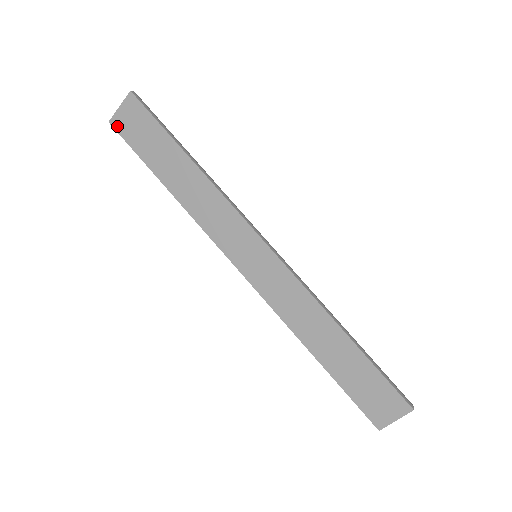
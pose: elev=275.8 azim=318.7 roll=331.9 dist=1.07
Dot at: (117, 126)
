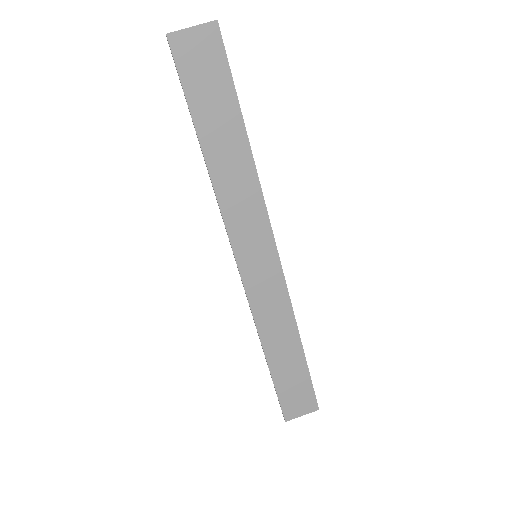
Dot at: (176, 47)
